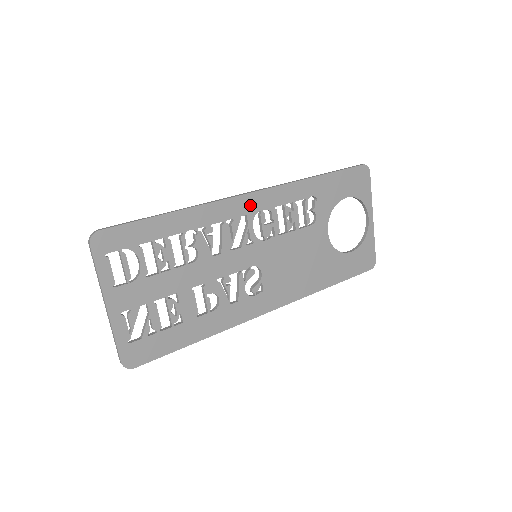
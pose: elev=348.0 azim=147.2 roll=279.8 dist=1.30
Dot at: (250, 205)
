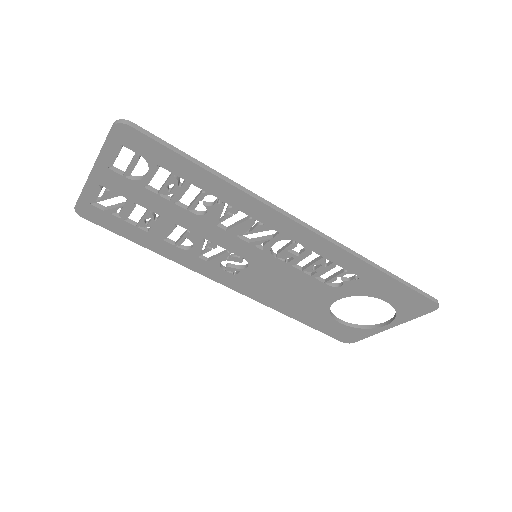
Dot at: (291, 231)
